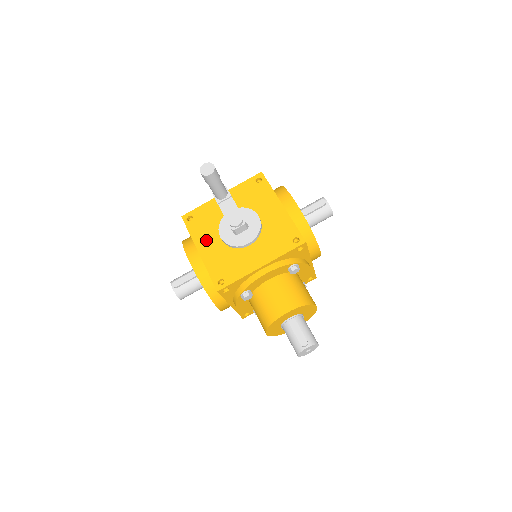
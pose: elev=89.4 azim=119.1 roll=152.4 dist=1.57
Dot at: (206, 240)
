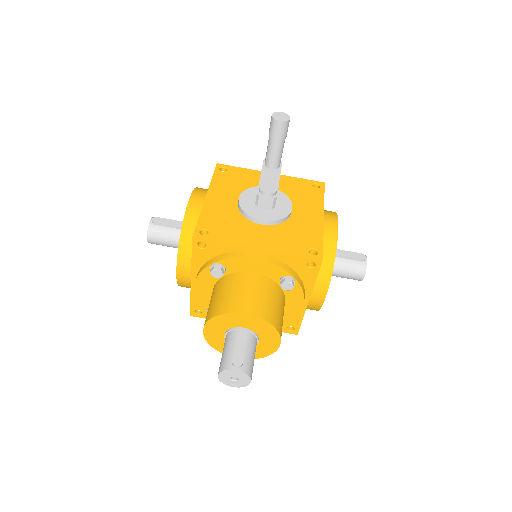
Dot at: (223, 193)
